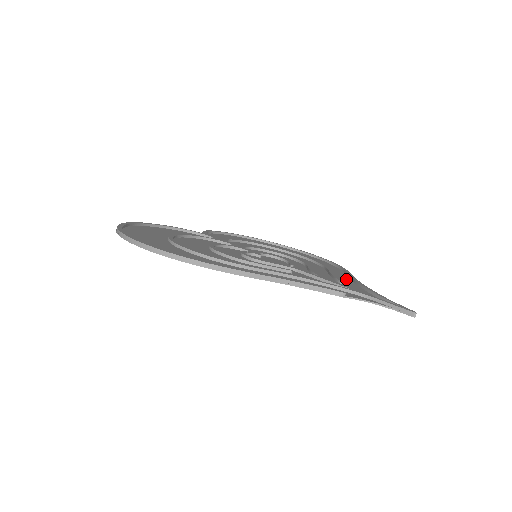
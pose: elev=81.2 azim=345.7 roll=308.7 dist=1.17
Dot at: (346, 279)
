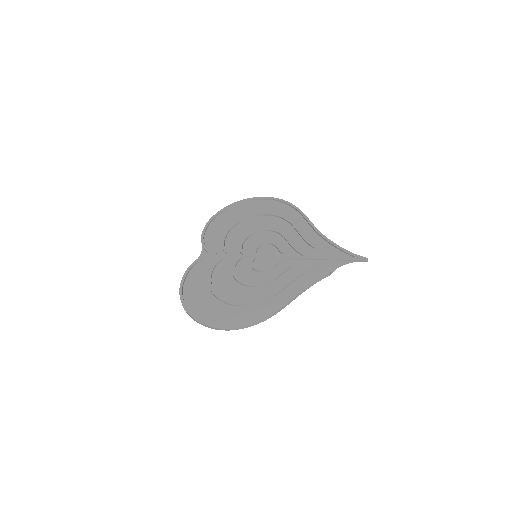
Dot at: (311, 232)
